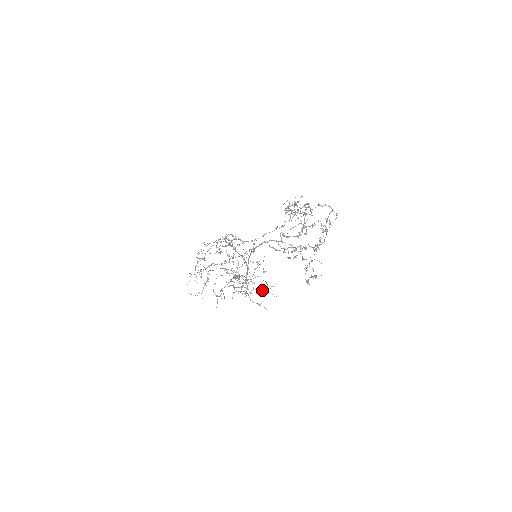
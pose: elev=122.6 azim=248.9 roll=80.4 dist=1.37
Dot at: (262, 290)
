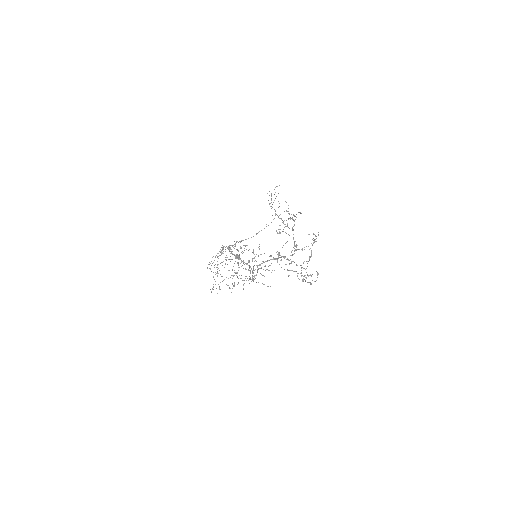
Dot at: (261, 267)
